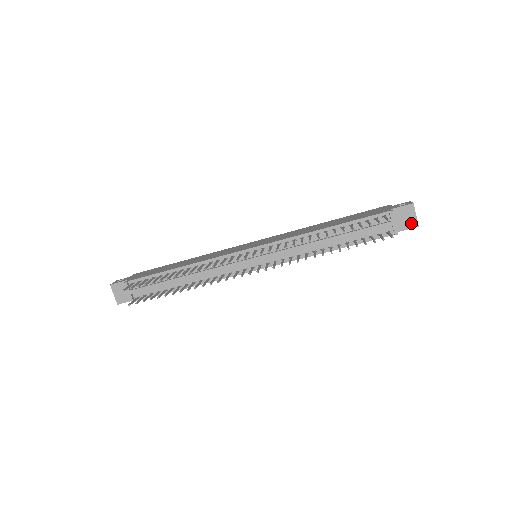
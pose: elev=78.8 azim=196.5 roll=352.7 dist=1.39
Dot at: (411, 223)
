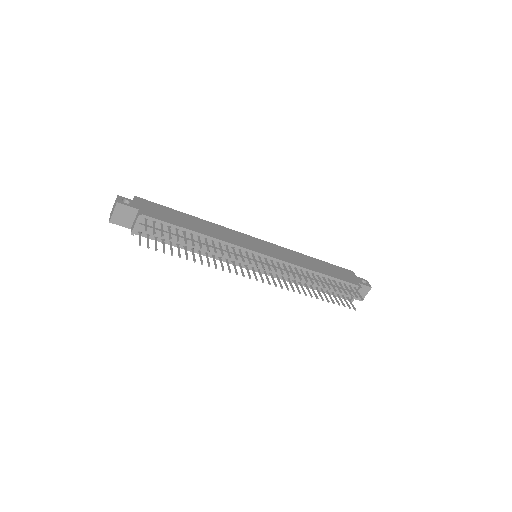
Dot at: occluded
